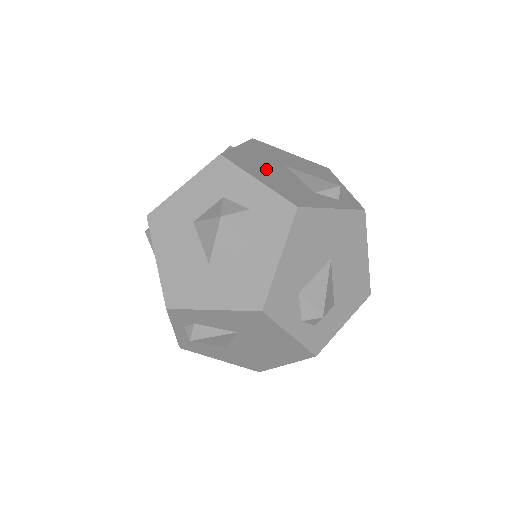
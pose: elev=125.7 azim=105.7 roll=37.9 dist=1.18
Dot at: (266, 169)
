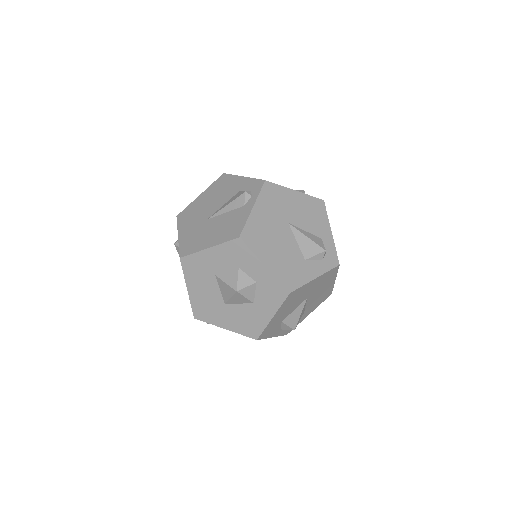
Dot at: (272, 241)
